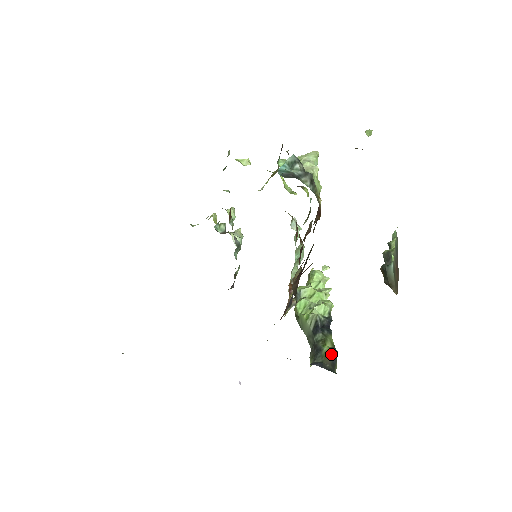
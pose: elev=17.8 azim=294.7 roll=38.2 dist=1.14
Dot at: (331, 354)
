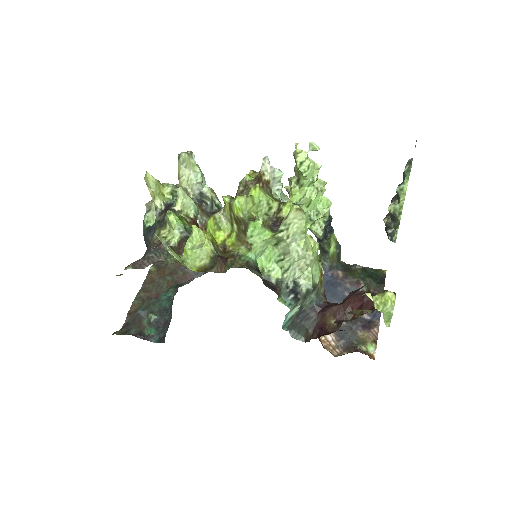
Dot at: (336, 254)
